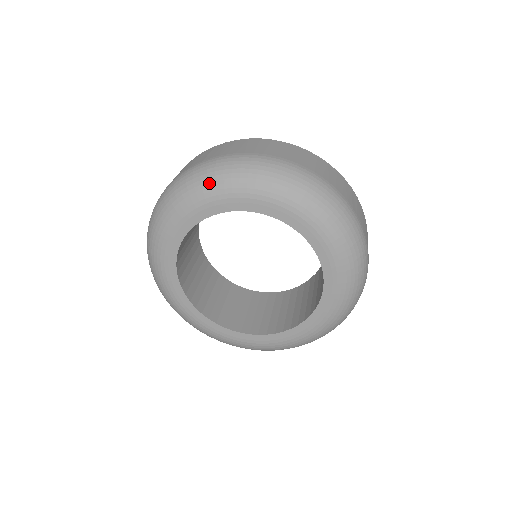
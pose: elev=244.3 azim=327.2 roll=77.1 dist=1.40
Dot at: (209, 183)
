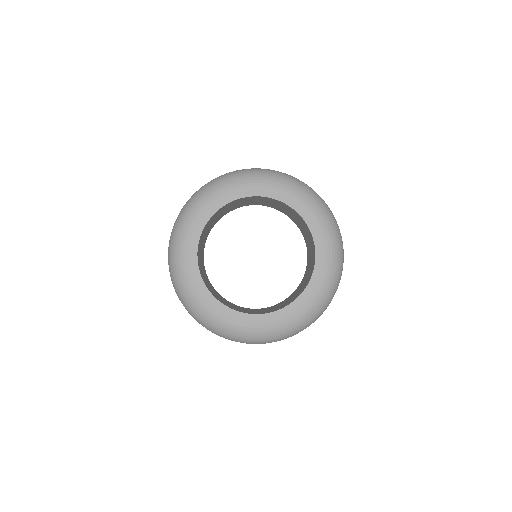
Dot at: (178, 234)
